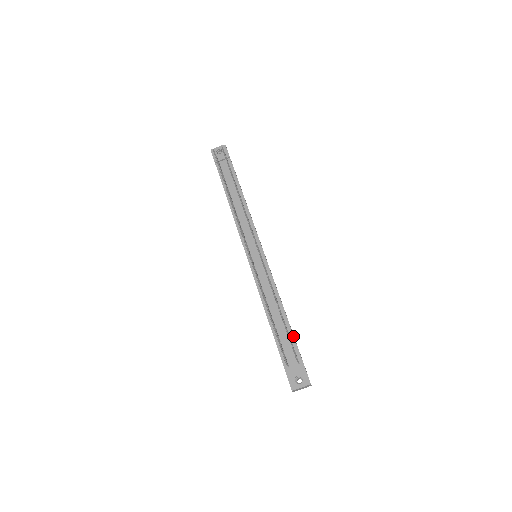
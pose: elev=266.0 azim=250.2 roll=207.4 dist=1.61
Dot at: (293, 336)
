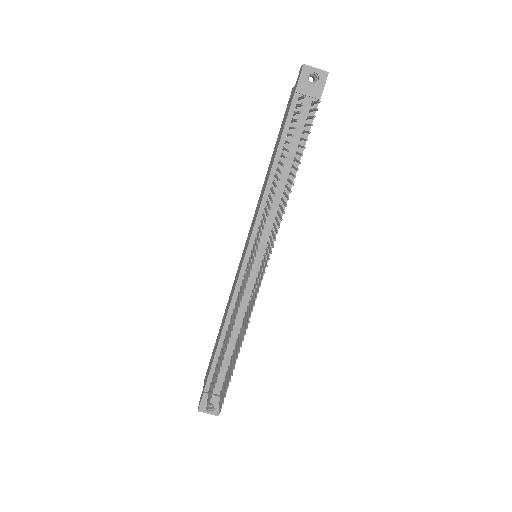
Dot at: occluded
